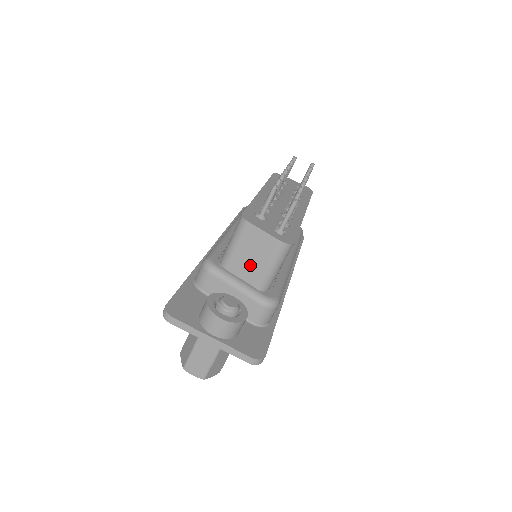
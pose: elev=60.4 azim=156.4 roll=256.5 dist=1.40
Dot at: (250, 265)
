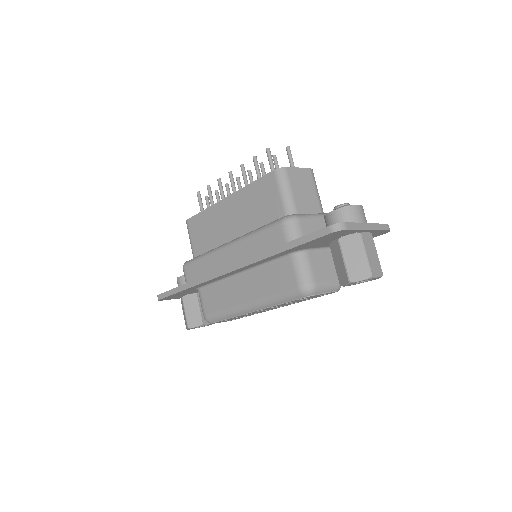
Dot at: (308, 200)
